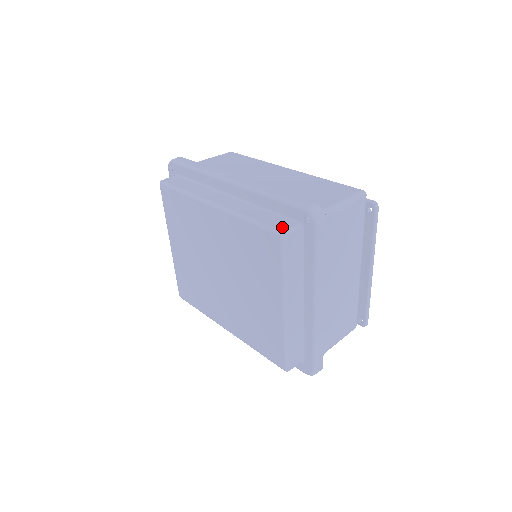
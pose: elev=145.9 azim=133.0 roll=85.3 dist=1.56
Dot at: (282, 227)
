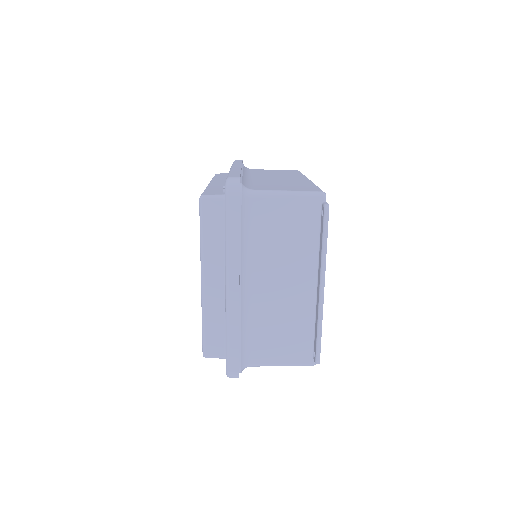
Dot at: (209, 193)
